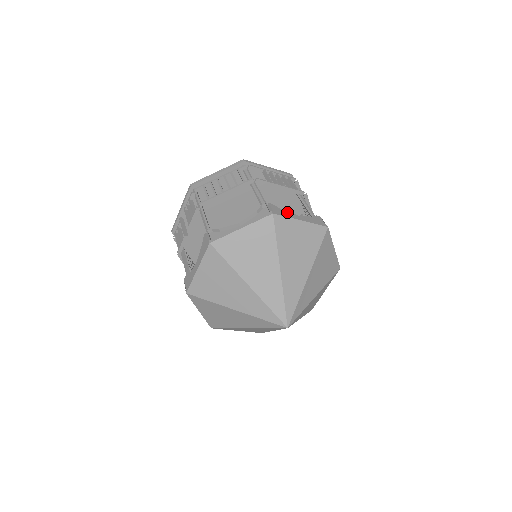
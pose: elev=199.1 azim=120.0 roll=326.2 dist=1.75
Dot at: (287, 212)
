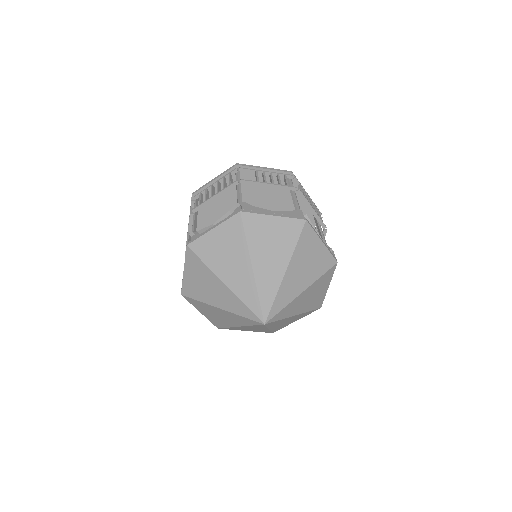
Dot at: (259, 209)
